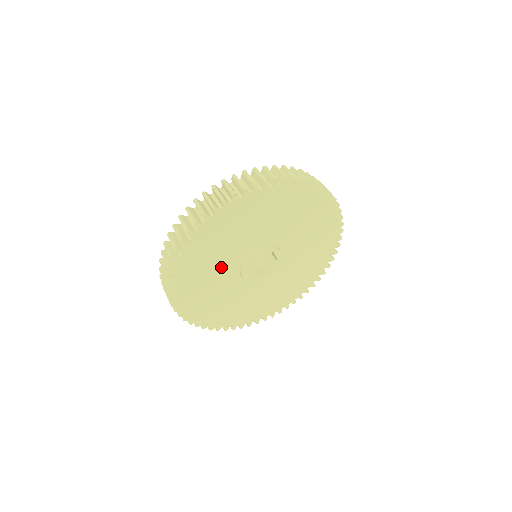
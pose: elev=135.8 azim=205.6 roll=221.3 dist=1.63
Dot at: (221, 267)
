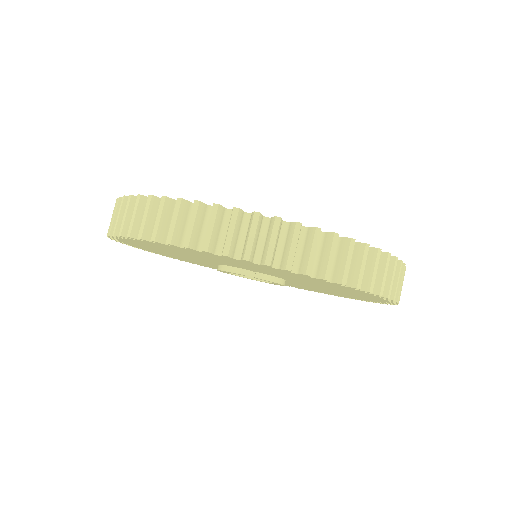
Dot at: (197, 261)
